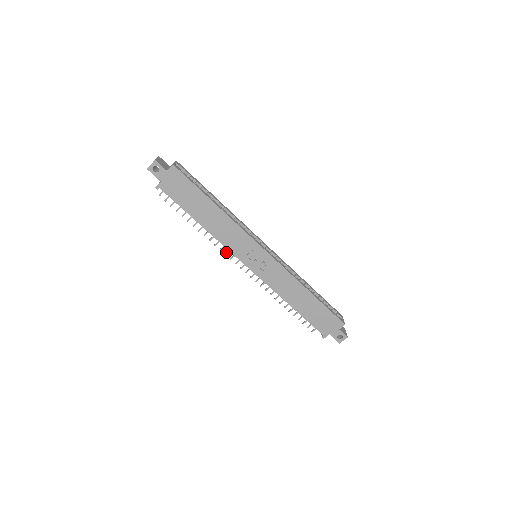
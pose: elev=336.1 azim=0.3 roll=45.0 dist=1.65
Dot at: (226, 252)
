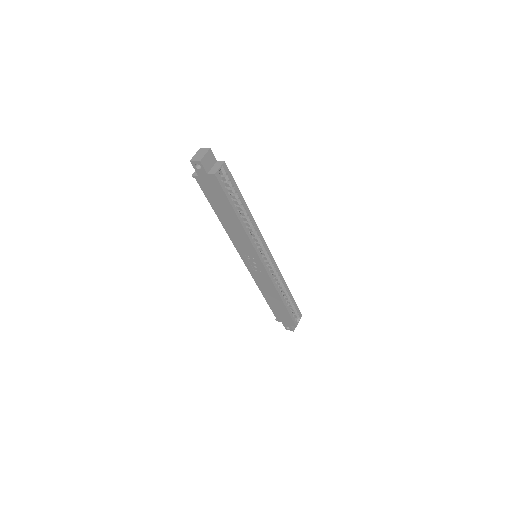
Dot at: occluded
